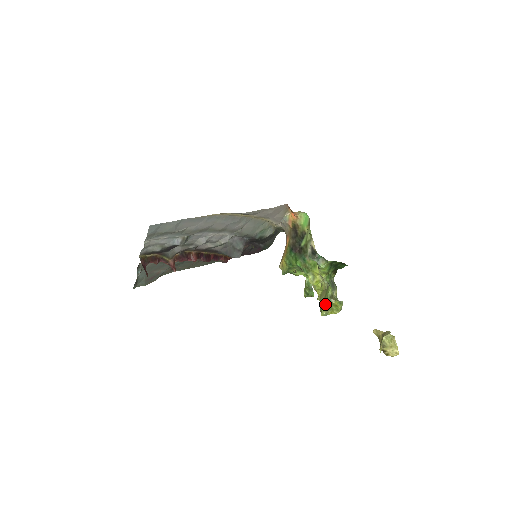
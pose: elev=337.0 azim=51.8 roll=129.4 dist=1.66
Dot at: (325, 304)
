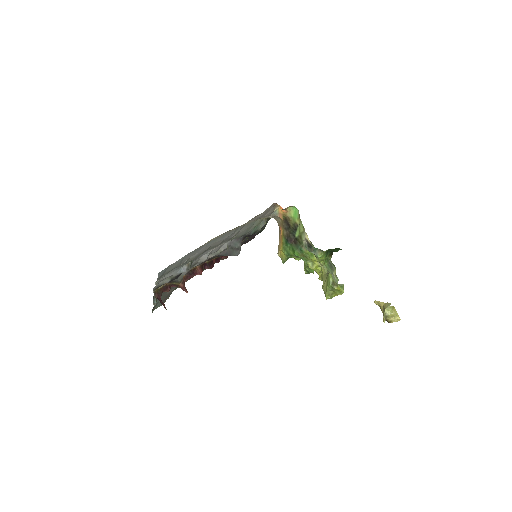
Dot at: (328, 290)
